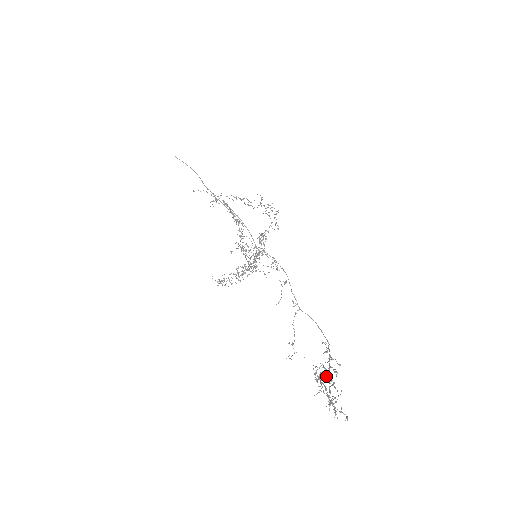
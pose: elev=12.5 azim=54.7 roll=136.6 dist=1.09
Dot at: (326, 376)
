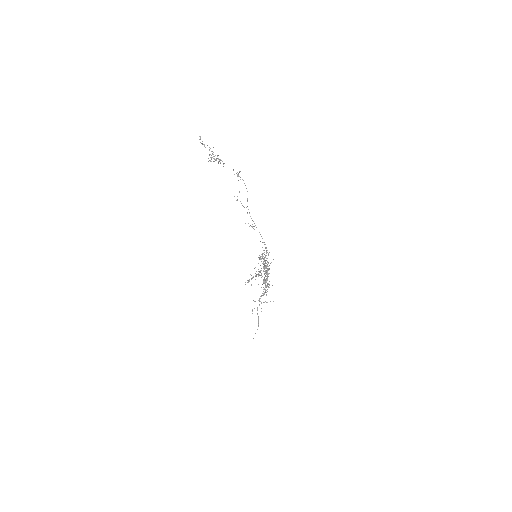
Dot at: occluded
